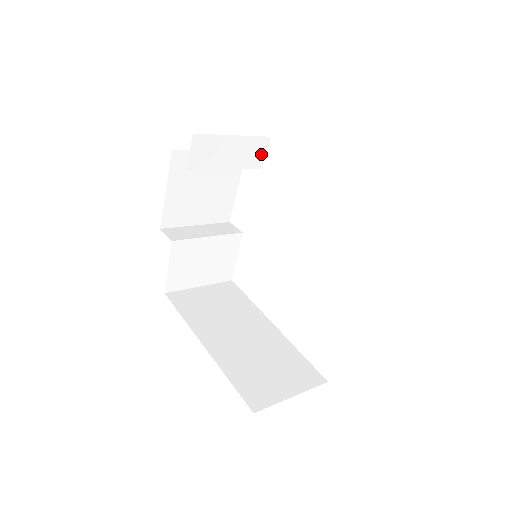
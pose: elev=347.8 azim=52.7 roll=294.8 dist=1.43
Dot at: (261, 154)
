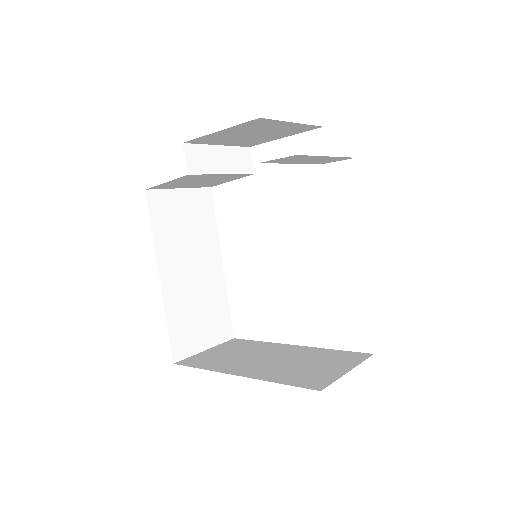
Dot at: (333, 161)
